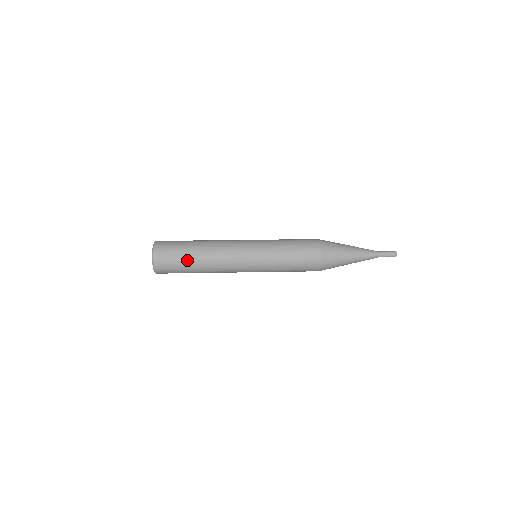
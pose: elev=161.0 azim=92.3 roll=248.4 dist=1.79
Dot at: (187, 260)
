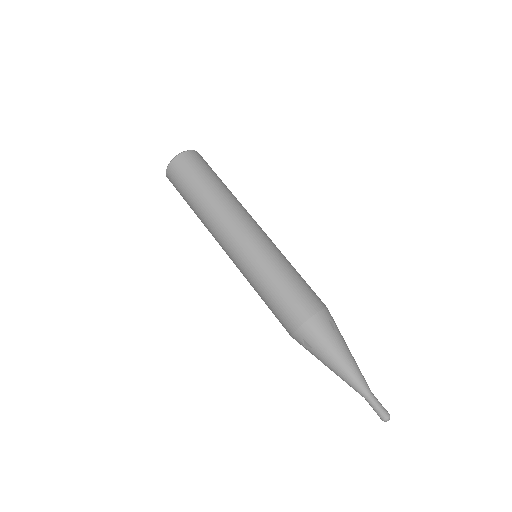
Dot at: occluded
